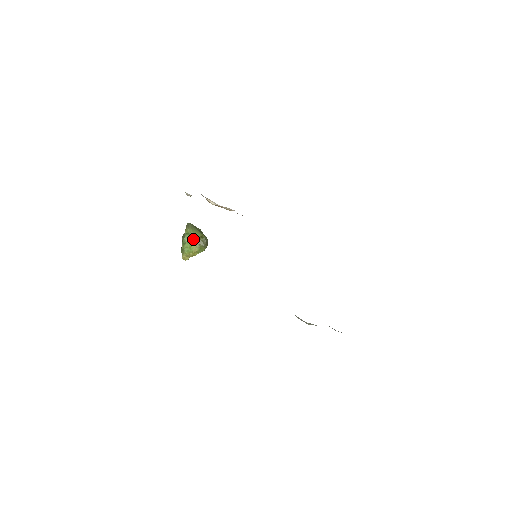
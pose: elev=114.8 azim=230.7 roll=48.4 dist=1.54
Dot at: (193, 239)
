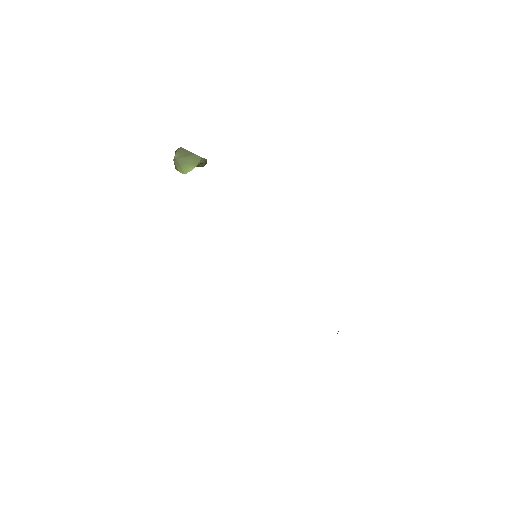
Dot at: occluded
